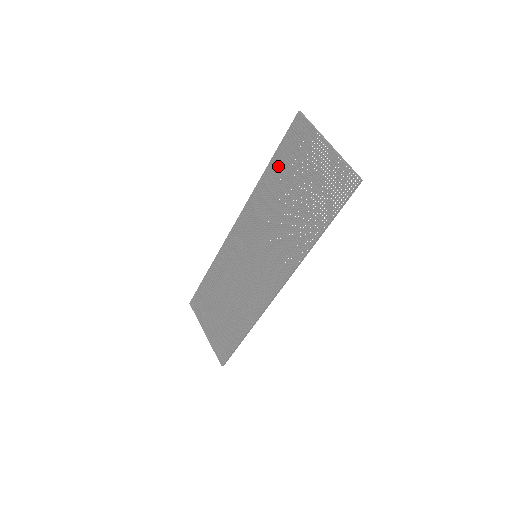
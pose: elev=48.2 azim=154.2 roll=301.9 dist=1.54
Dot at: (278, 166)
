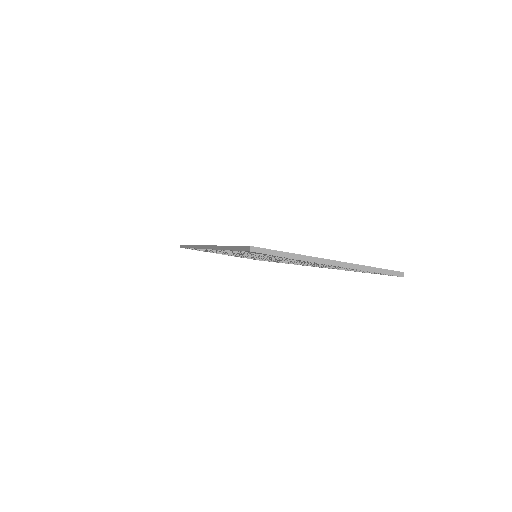
Dot at: occluded
